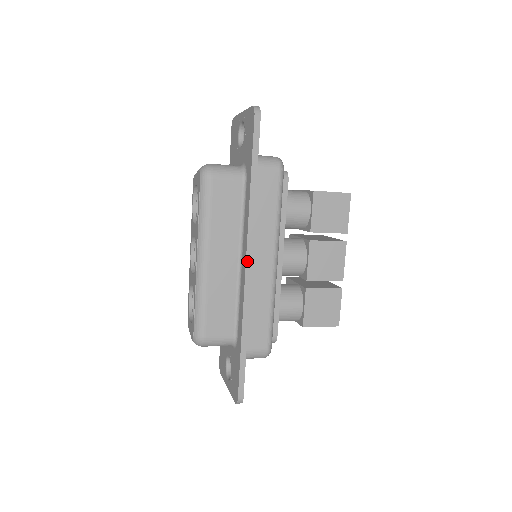
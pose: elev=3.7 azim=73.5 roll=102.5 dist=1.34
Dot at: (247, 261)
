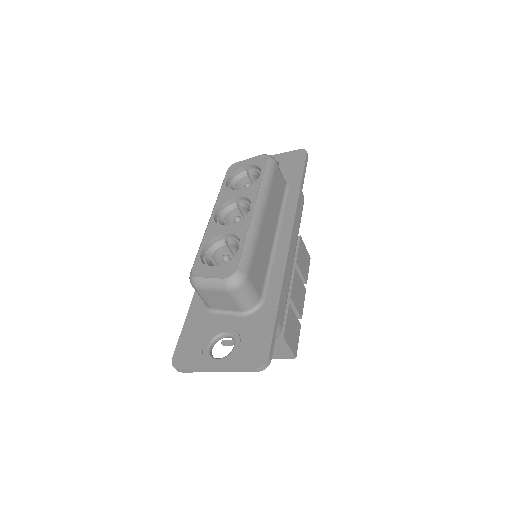
Dot at: (292, 234)
